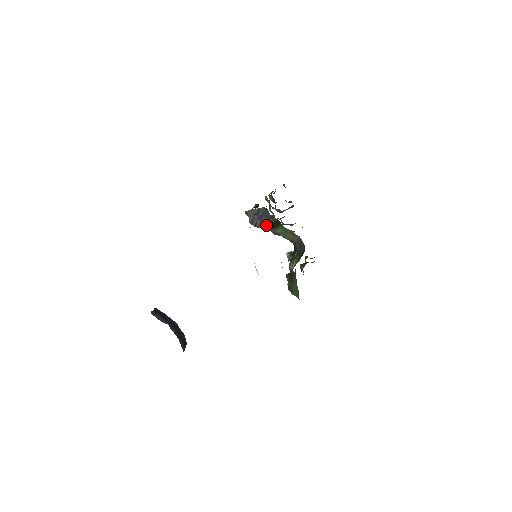
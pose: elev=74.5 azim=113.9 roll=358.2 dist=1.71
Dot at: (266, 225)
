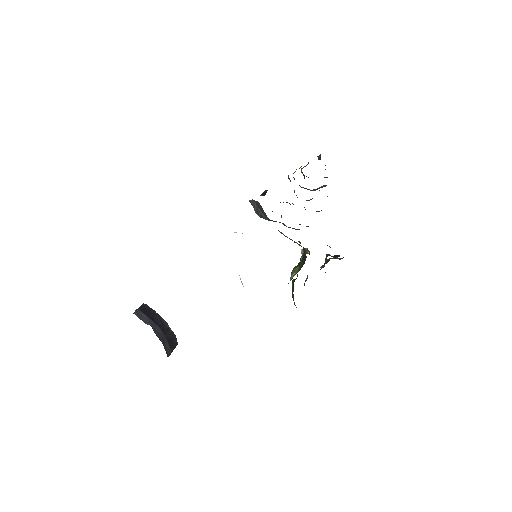
Dot at: occluded
